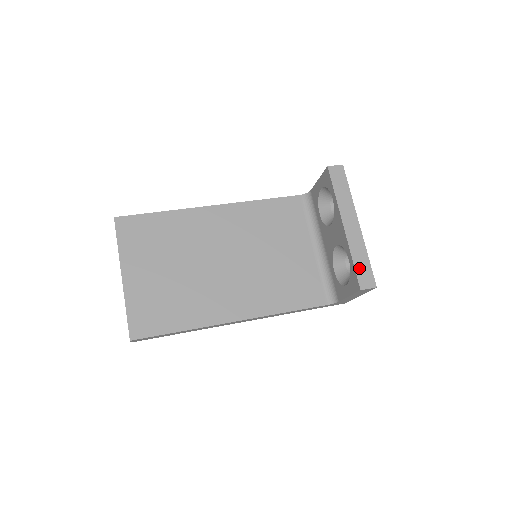
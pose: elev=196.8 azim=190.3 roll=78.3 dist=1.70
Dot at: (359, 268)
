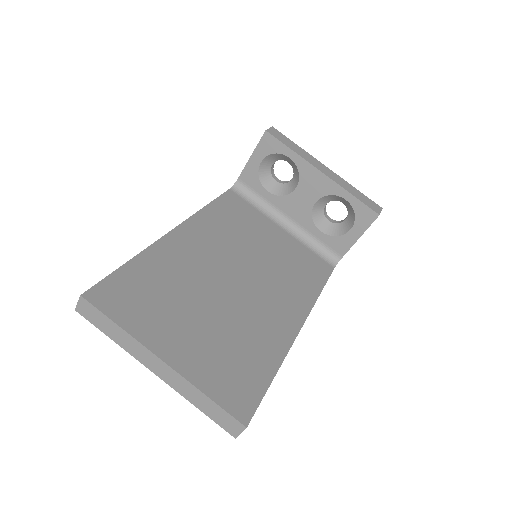
Dot at: (362, 199)
